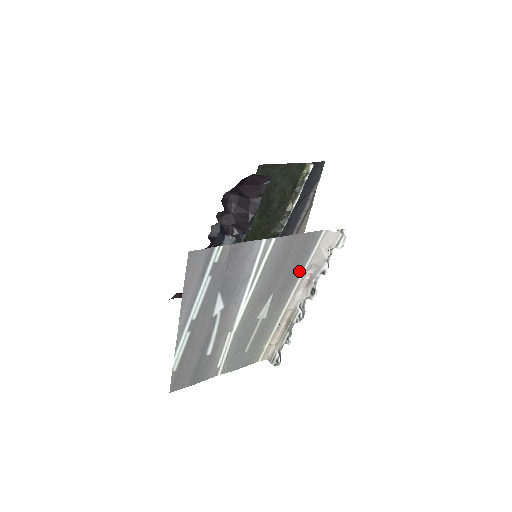
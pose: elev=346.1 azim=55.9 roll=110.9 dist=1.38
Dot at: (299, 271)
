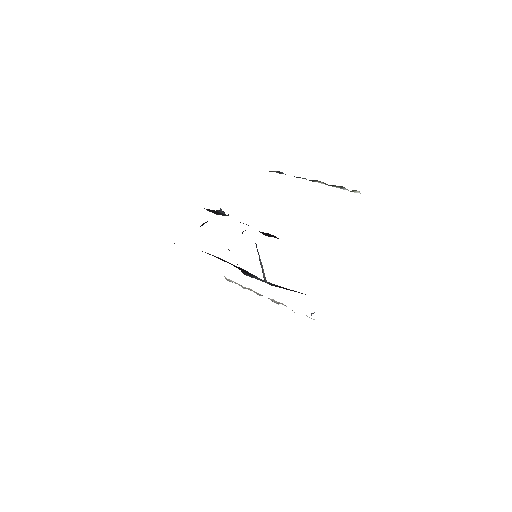
Dot at: occluded
